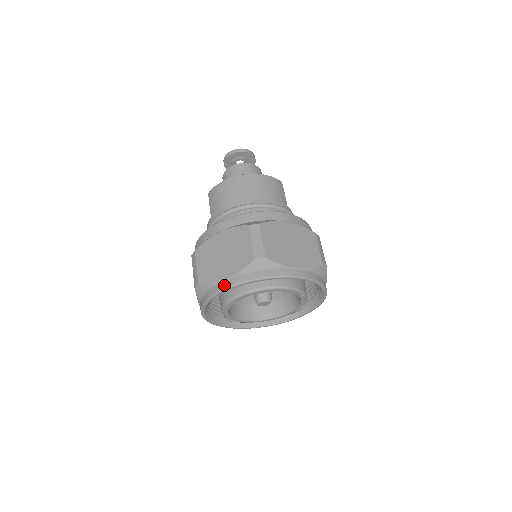
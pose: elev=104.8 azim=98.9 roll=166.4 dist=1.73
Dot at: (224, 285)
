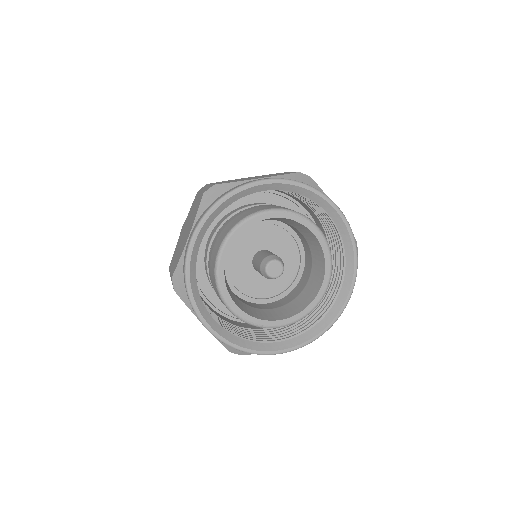
Dot at: (188, 243)
